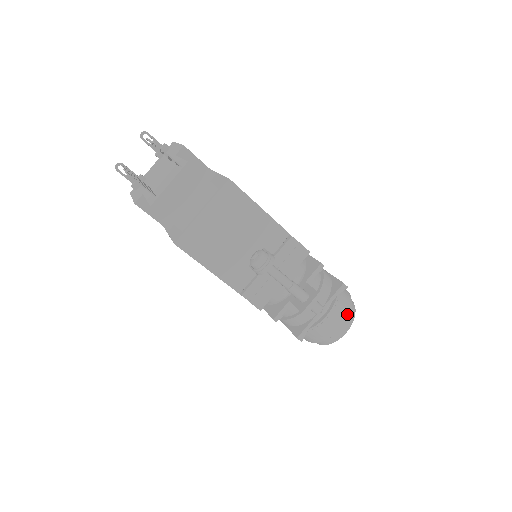
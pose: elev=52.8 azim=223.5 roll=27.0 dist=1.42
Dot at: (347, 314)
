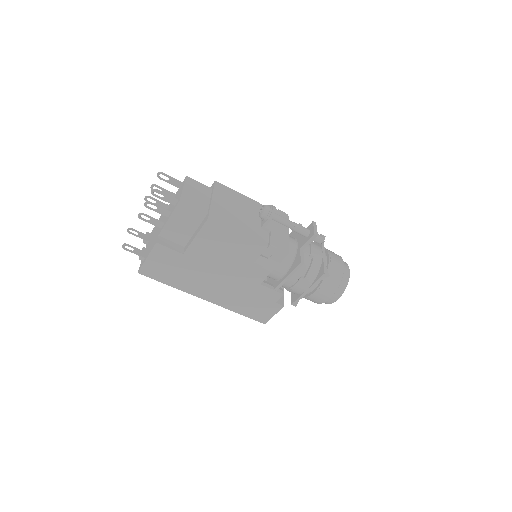
Dot at: (339, 256)
